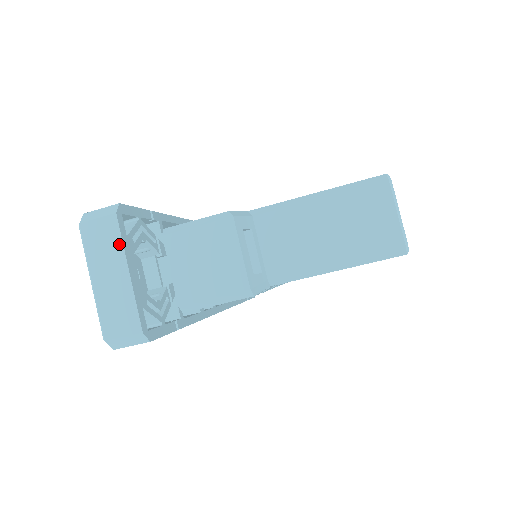
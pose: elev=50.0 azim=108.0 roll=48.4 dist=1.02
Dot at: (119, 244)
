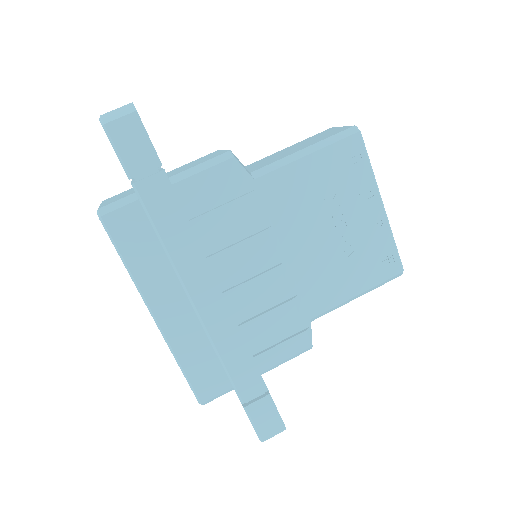
Dot at: occluded
